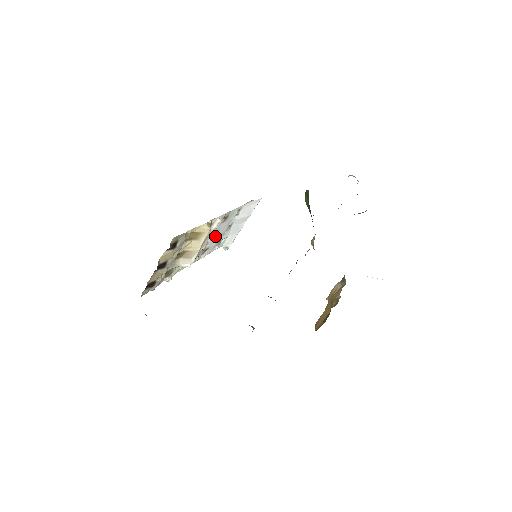
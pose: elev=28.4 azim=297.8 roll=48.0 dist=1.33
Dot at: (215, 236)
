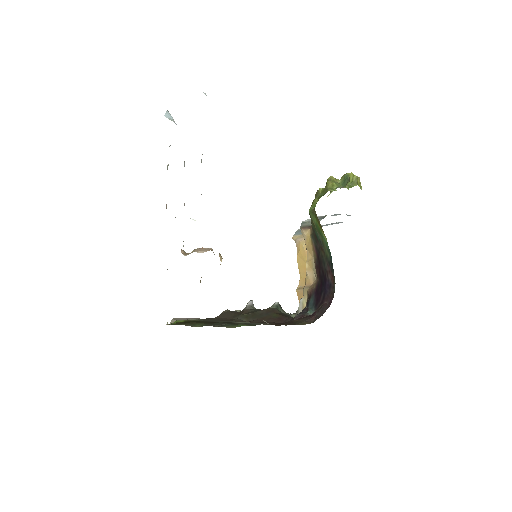
Dot at: occluded
